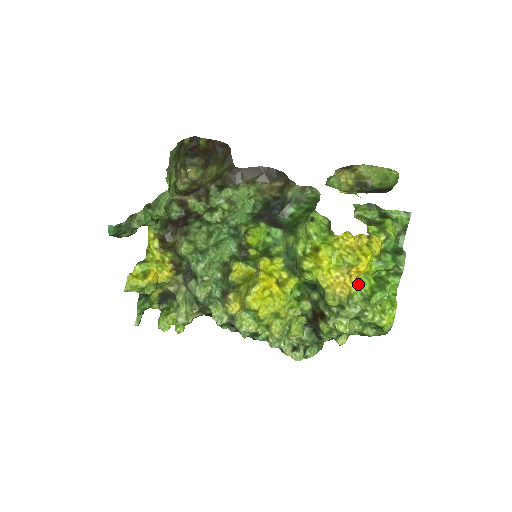
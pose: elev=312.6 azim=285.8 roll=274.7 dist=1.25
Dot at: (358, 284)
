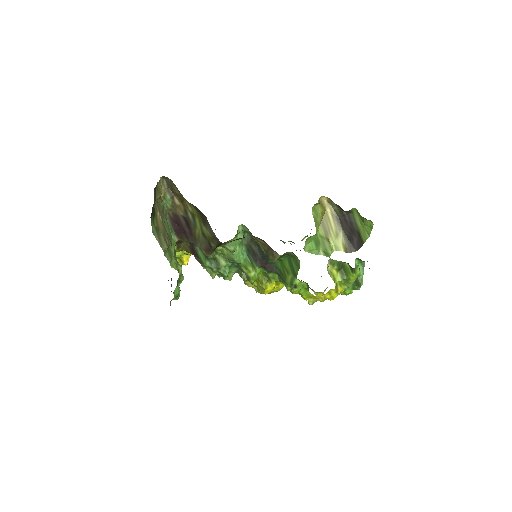
Dot at: occluded
